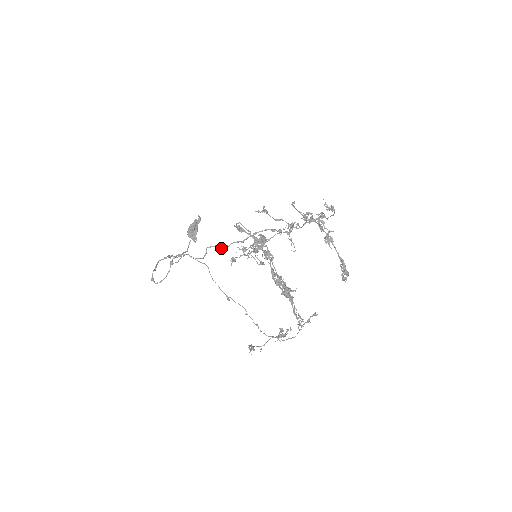
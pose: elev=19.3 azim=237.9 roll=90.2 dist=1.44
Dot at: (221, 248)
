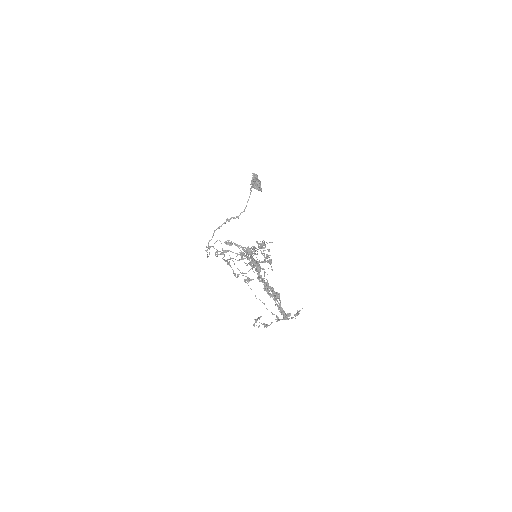
Dot at: occluded
